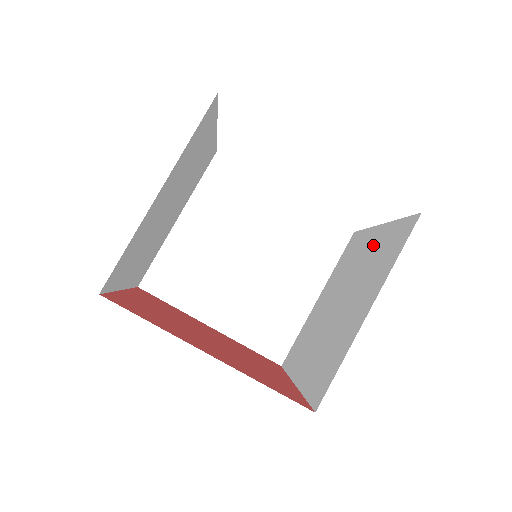
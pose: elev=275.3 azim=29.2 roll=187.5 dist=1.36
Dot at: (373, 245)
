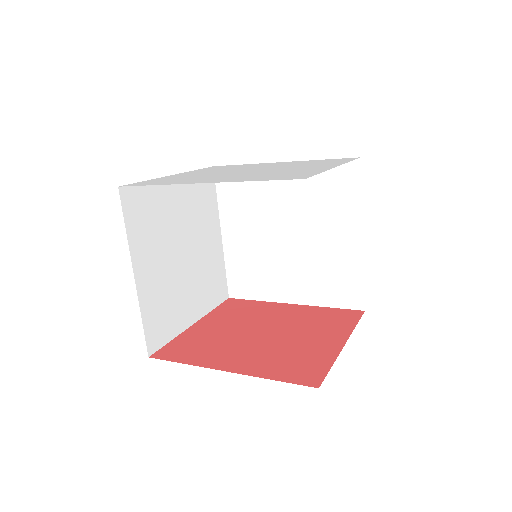
Dot at: occluded
